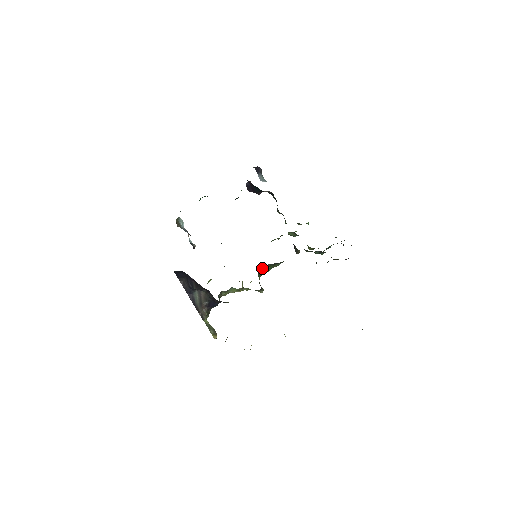
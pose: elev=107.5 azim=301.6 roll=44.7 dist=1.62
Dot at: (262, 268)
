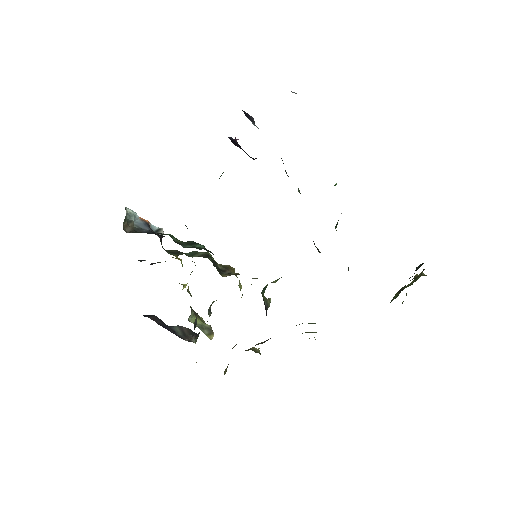
Dot at: occluded
